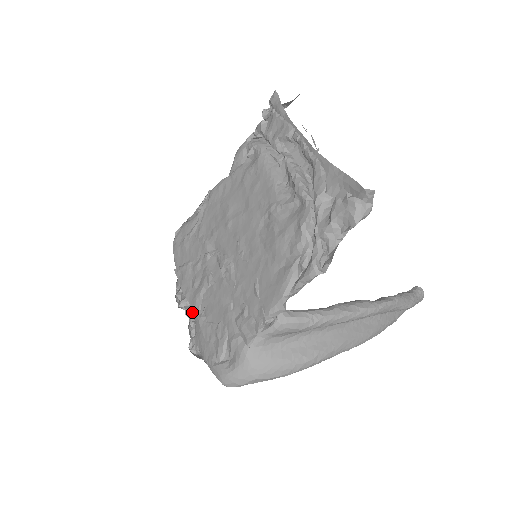
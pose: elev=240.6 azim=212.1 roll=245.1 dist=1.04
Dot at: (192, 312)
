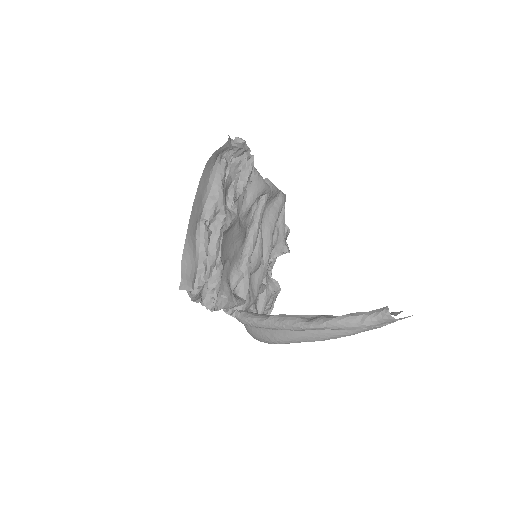
Dot at: (273, 265)
